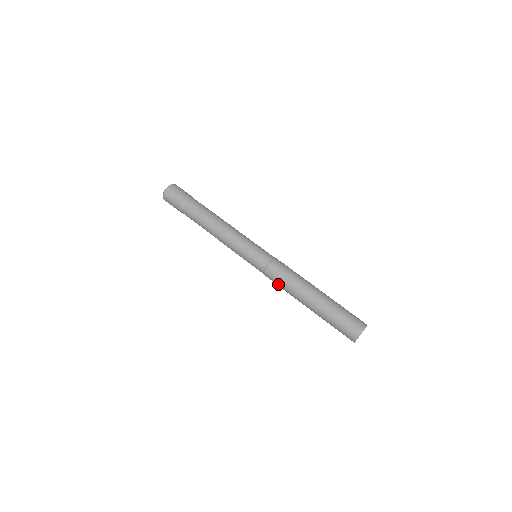
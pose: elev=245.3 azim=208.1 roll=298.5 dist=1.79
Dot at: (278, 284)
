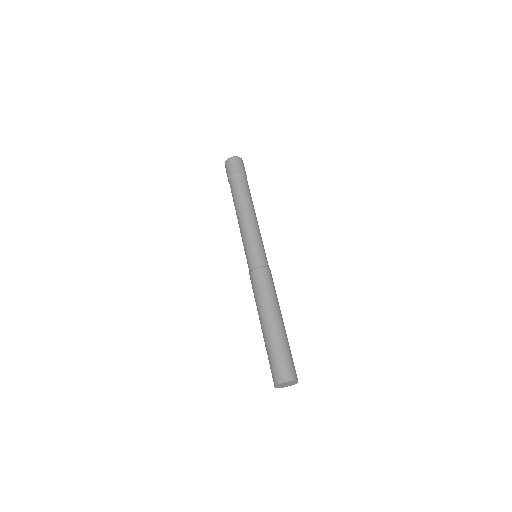
Dot at: occluded
